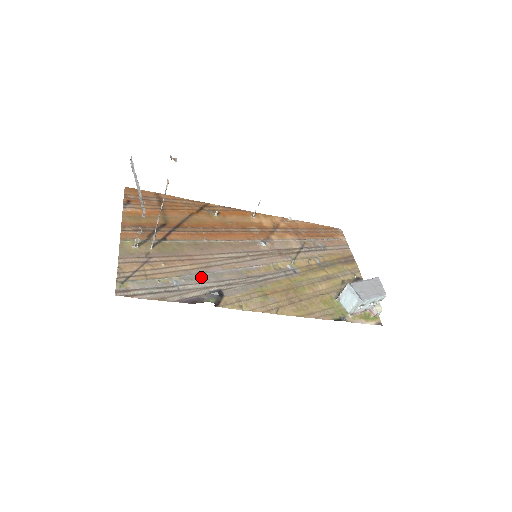
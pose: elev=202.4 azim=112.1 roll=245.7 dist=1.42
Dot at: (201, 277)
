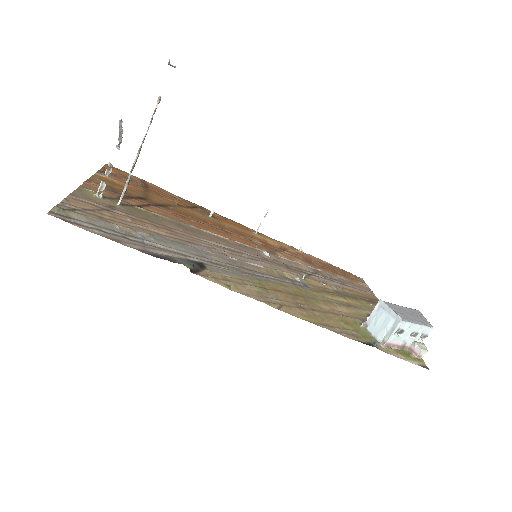
Dot at: (178, 245)
